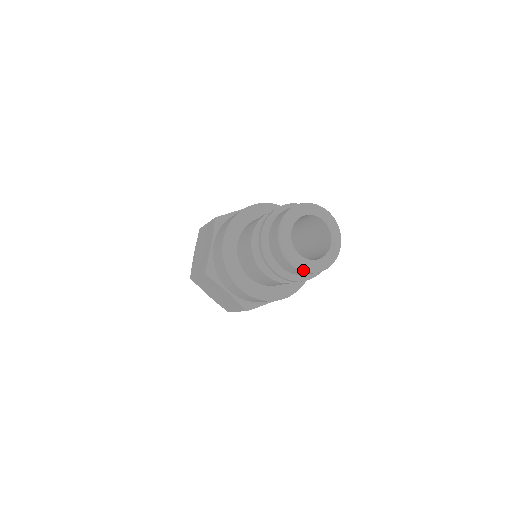
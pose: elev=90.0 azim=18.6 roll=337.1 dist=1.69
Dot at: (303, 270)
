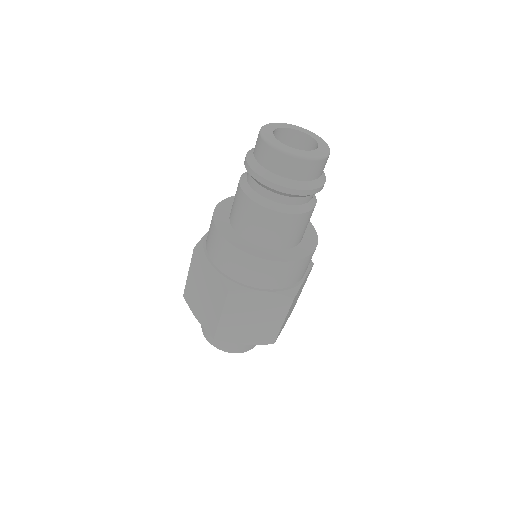
Dot at: (316, 158)
